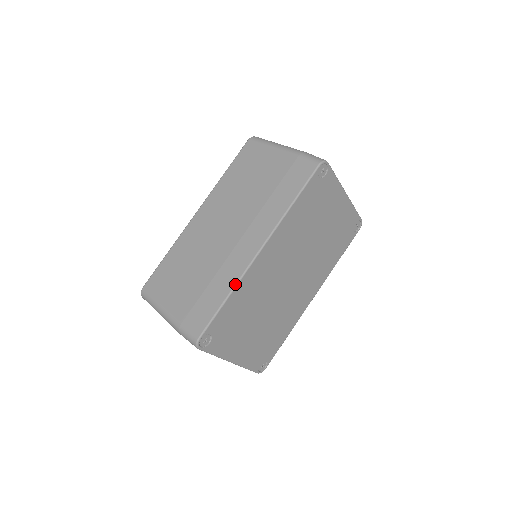
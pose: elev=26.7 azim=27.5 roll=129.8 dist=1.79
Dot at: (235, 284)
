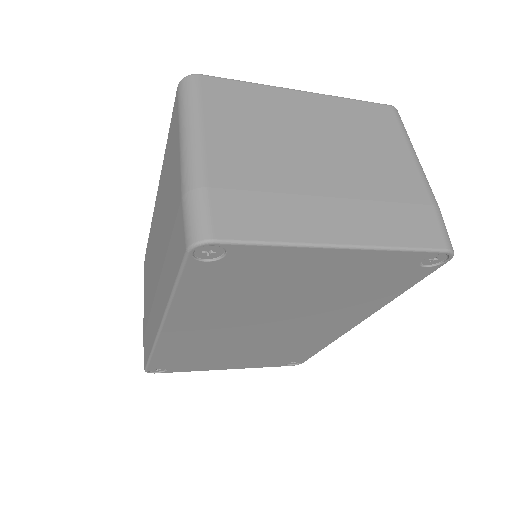
Dot at: (152, 347)
